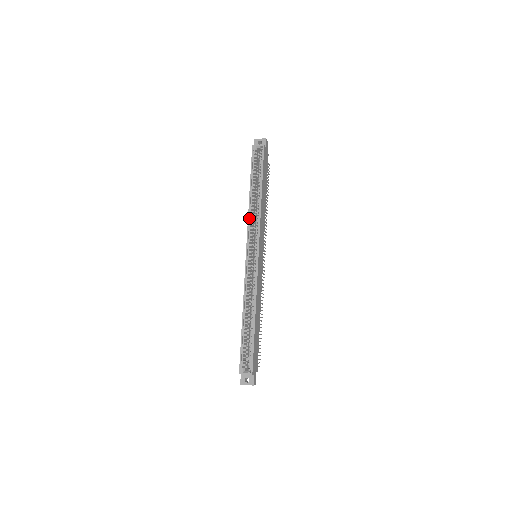
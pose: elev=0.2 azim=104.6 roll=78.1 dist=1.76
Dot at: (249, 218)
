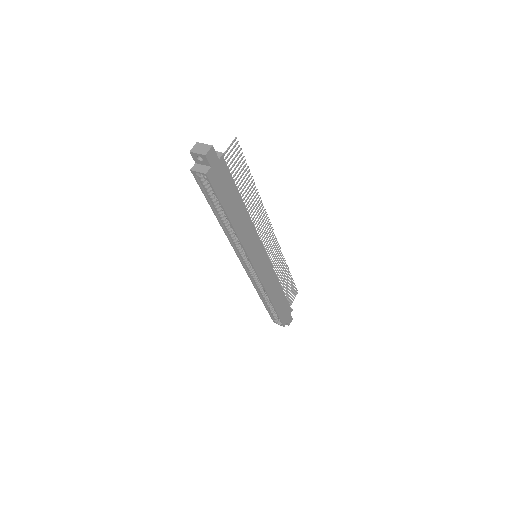
Dot at: (230, 240)
